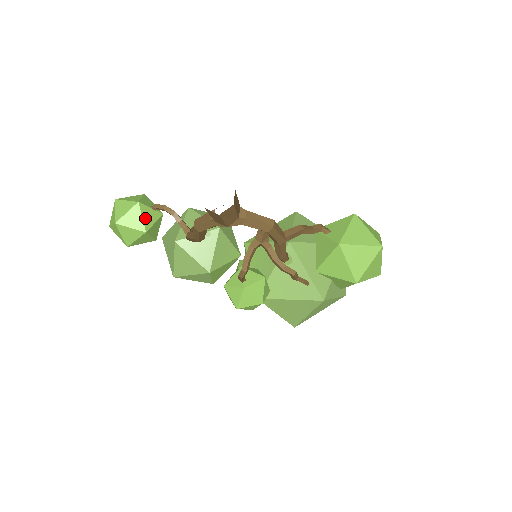
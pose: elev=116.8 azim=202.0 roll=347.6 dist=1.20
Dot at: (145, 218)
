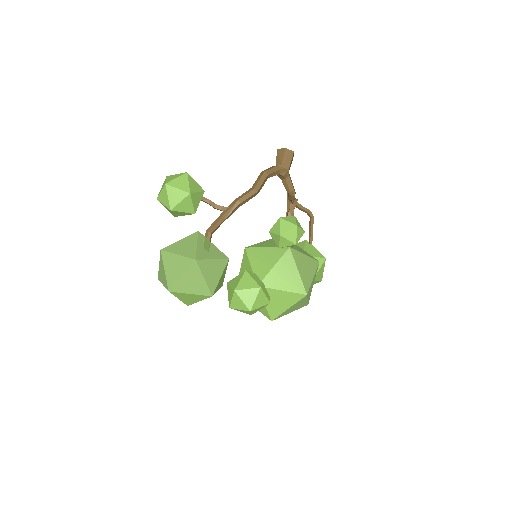
Dot at: occluded
